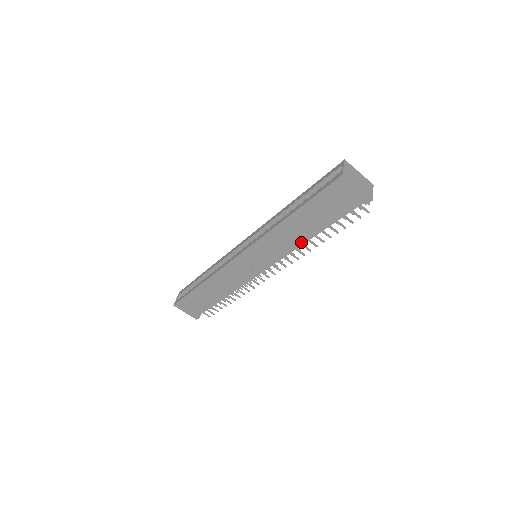
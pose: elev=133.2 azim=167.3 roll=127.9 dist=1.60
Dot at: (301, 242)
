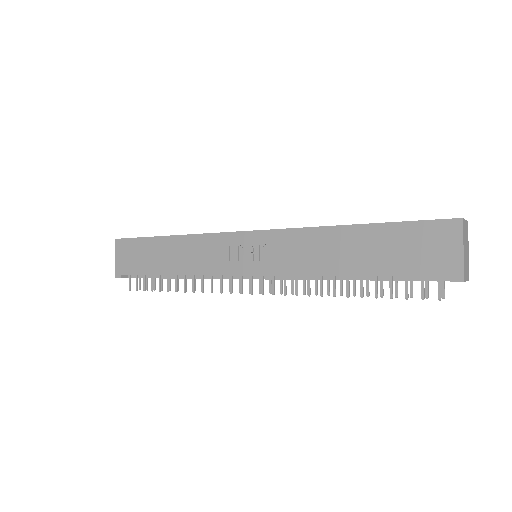
Dot at: (326, 271)
